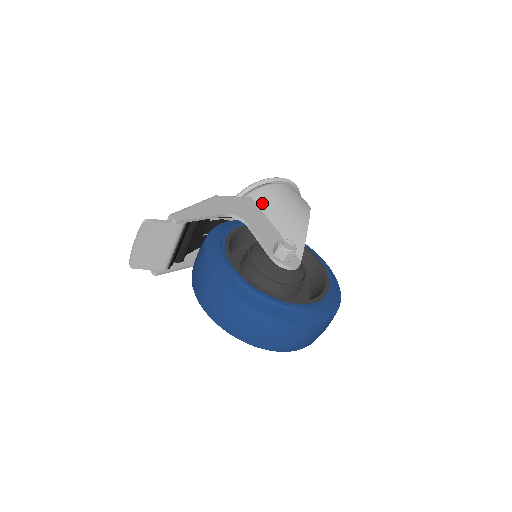
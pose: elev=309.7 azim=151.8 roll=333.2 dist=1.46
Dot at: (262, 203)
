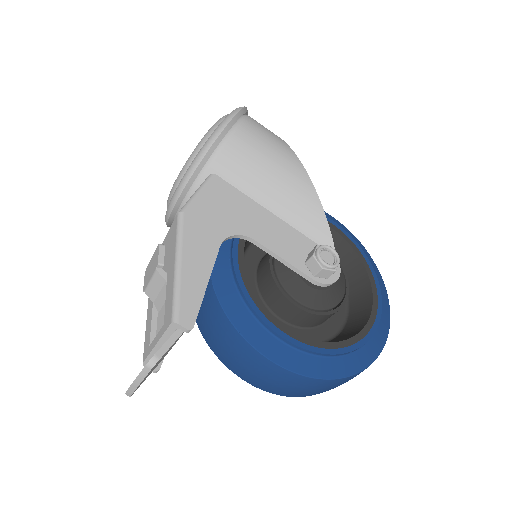
Dot at: (237, 180)
